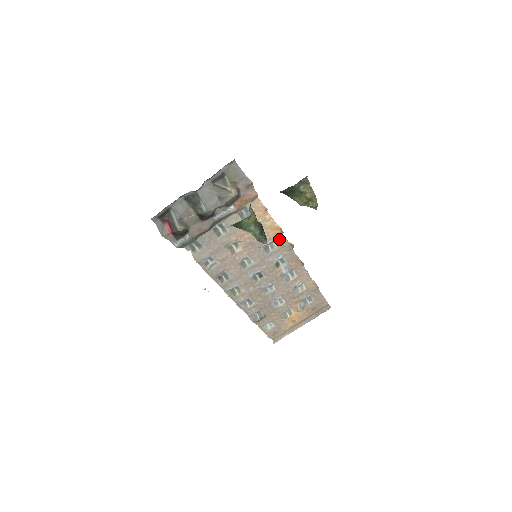
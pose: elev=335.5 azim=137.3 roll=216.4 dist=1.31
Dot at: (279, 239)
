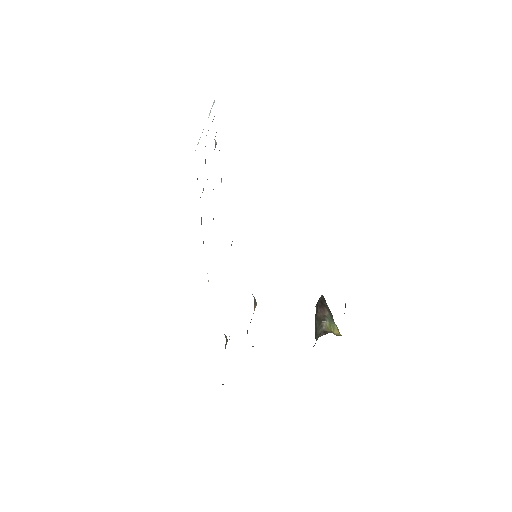
Dot at: occluded
